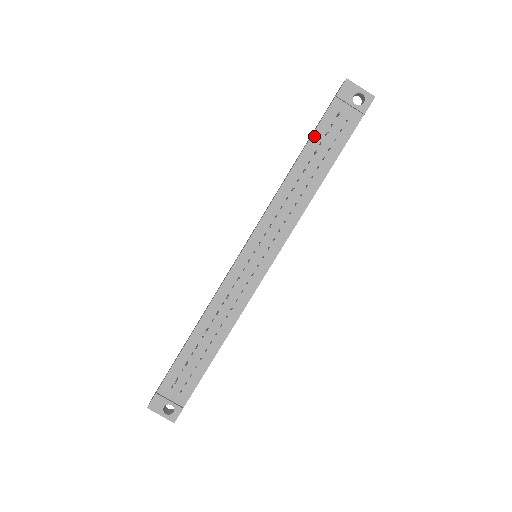
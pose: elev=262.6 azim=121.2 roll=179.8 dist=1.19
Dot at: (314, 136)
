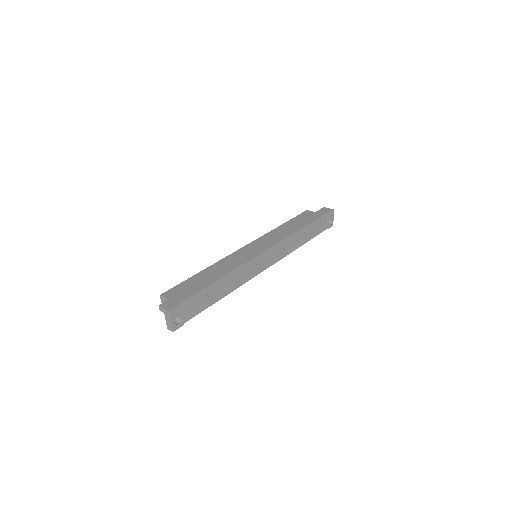
Dot at: (314, 222)
